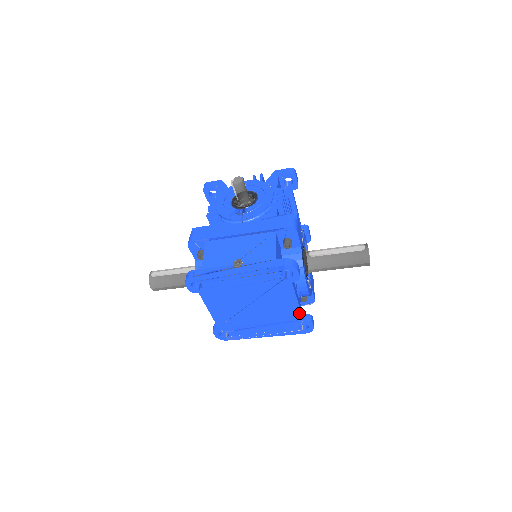
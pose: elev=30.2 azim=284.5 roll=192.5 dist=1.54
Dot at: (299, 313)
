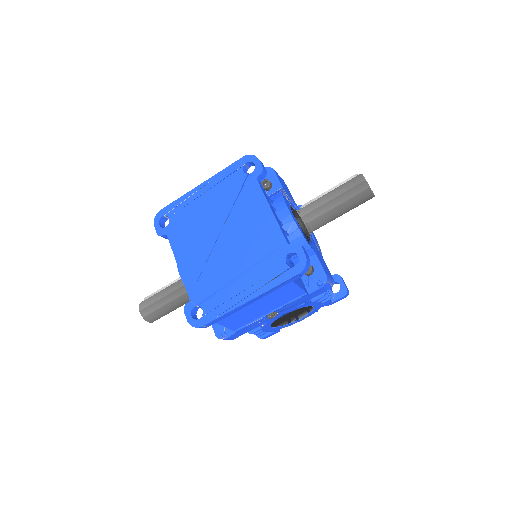
Dot at: (278, 231)
